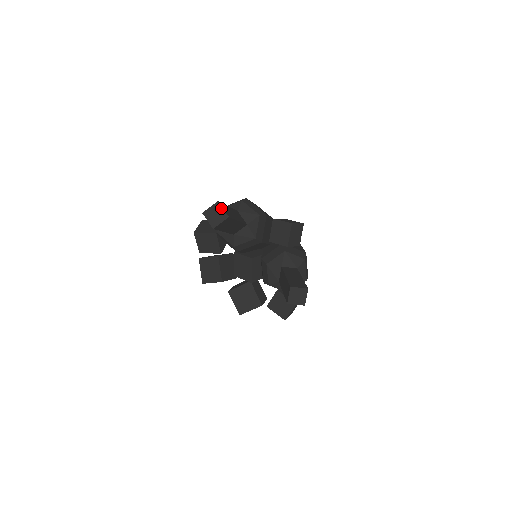
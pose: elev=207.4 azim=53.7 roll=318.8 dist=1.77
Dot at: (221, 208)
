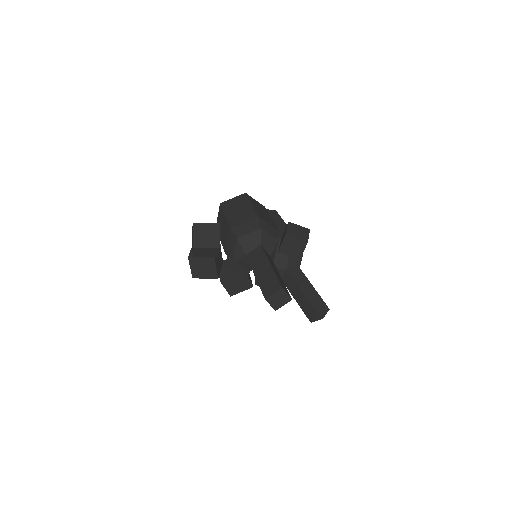
Dot at: (285, 293)
